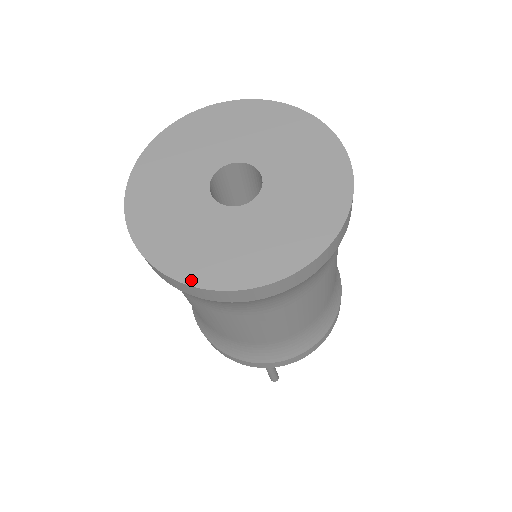
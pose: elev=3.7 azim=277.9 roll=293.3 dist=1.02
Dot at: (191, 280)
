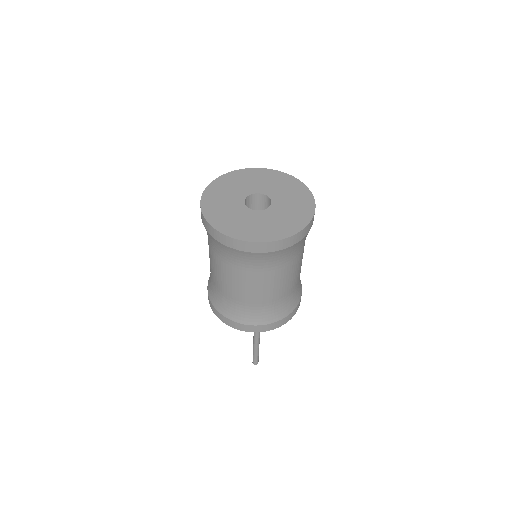
Dot at: (244, 239)
